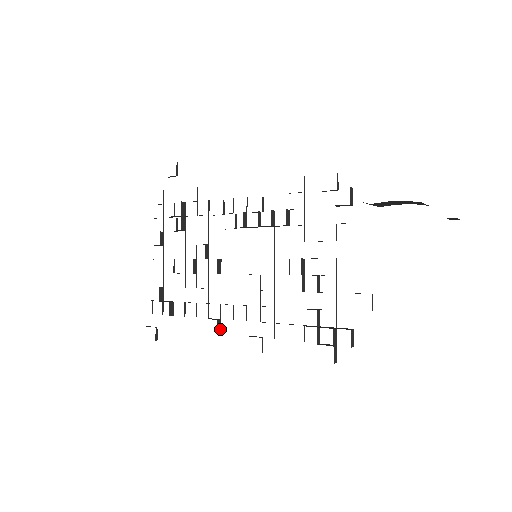
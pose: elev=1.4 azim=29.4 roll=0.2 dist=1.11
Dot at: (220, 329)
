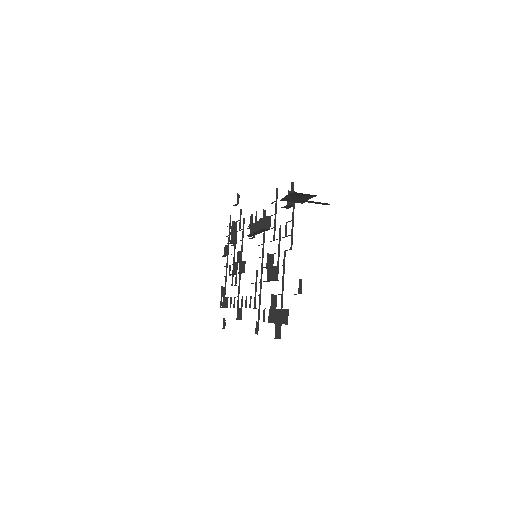
Dot at: (241, 316)
